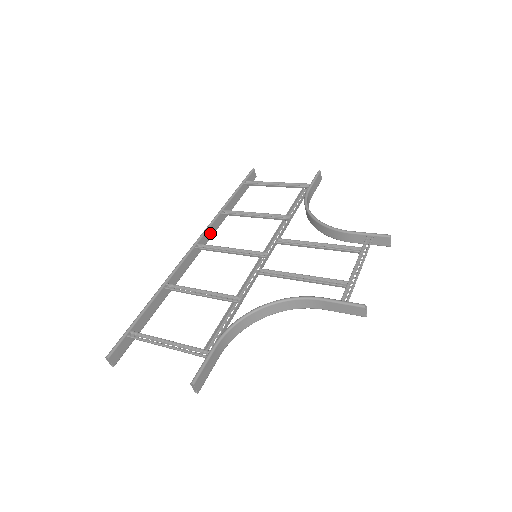
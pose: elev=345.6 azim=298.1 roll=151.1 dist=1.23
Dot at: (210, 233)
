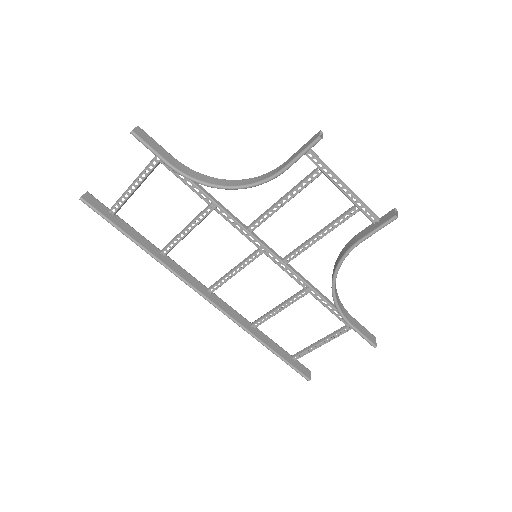
Dot at: (229, 311)
